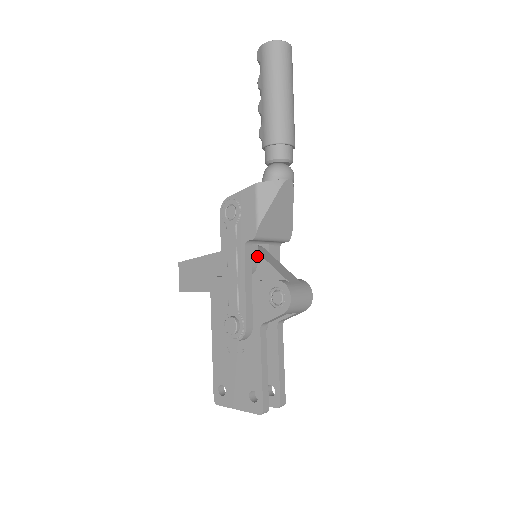
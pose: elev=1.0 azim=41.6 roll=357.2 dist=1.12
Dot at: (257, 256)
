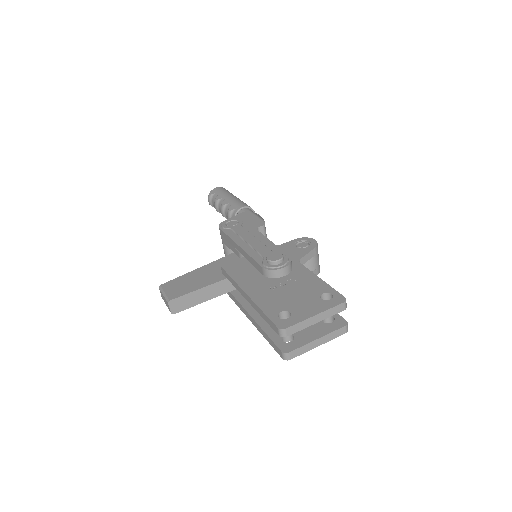
Dot at: occluded
